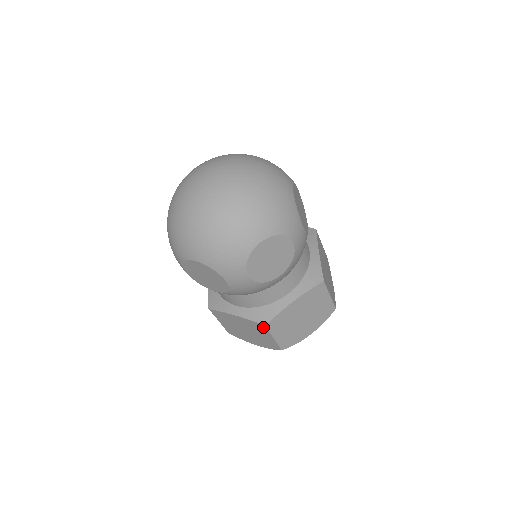
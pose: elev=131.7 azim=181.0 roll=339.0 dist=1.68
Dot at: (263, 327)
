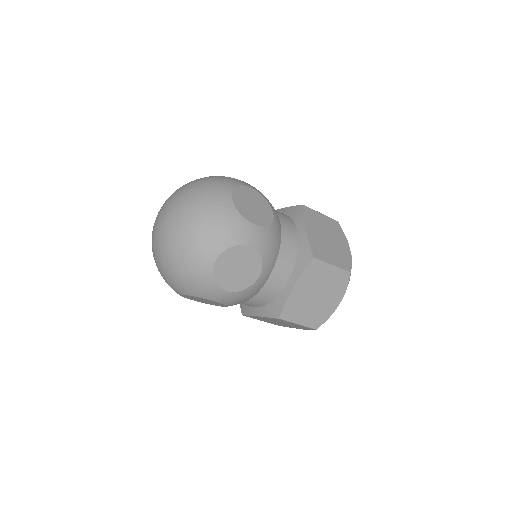
Dot at: (315, 264)
